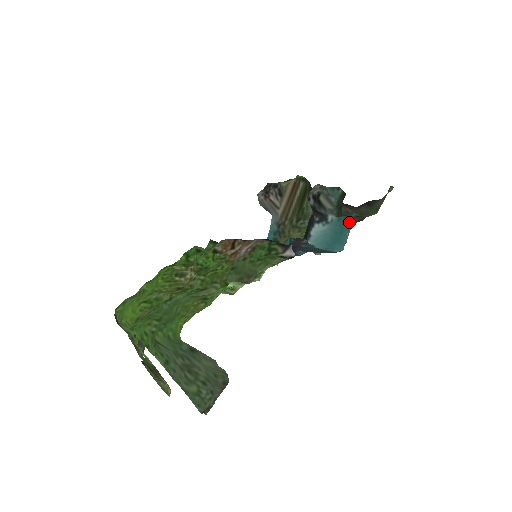
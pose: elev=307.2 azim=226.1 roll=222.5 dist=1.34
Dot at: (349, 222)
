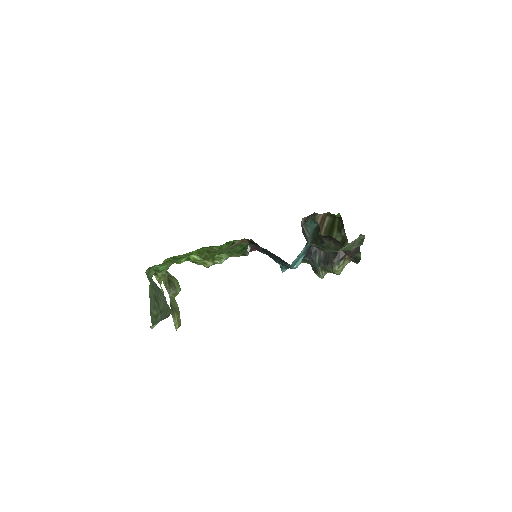
Dot at: occluded
